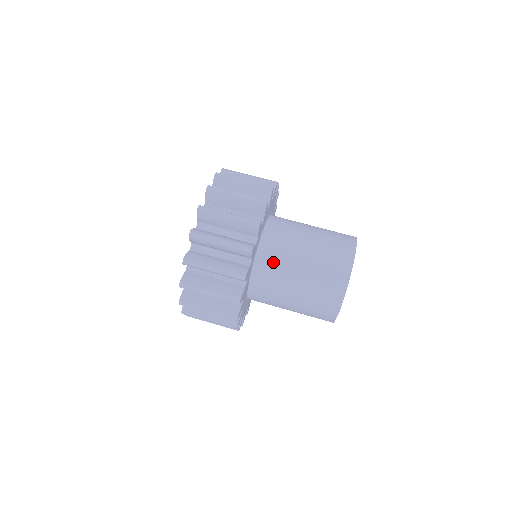
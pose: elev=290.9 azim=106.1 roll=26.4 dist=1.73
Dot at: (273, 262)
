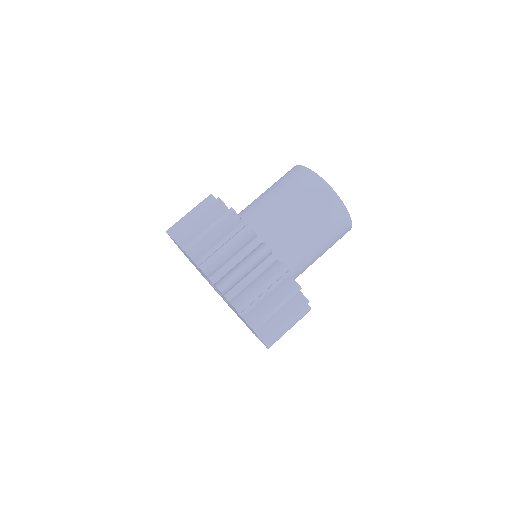
Dot at: (289, 252)
